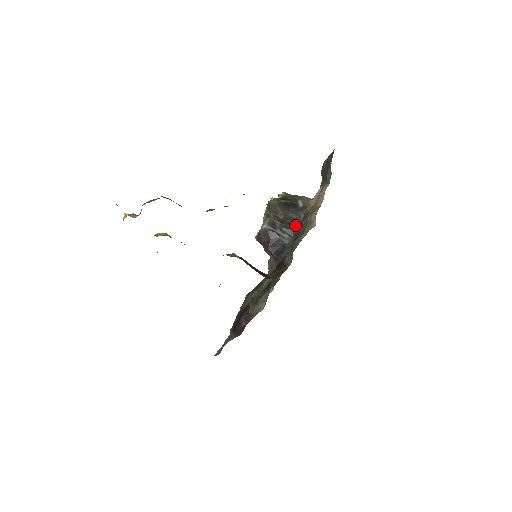
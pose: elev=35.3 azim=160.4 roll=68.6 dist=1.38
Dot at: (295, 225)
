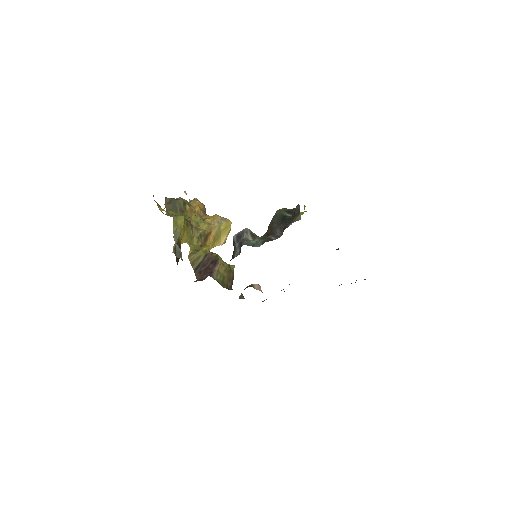
Dot at: (243, 244)
